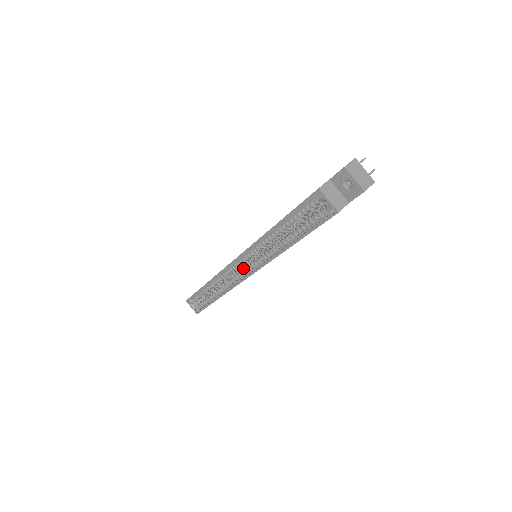
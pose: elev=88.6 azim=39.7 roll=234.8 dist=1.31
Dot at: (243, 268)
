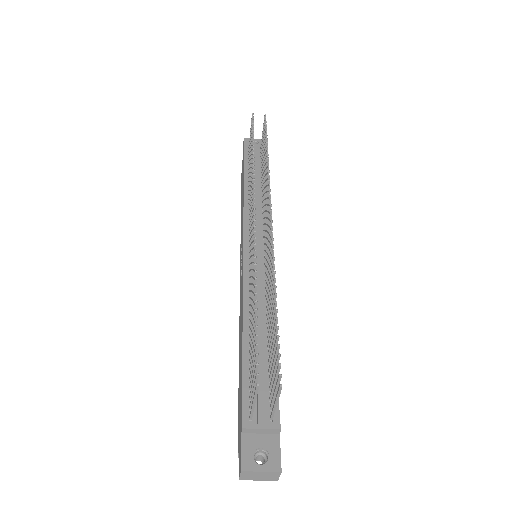
Dot at: occluded
